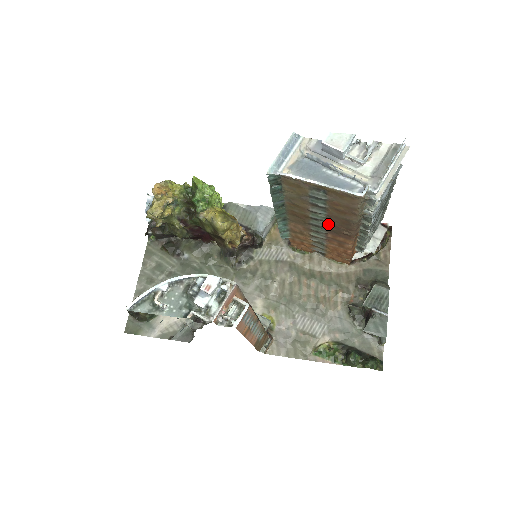
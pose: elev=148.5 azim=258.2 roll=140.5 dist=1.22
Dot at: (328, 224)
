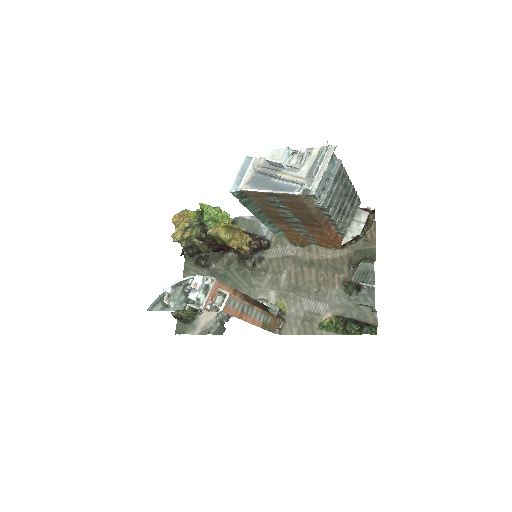
Dot at: (300, 220)
